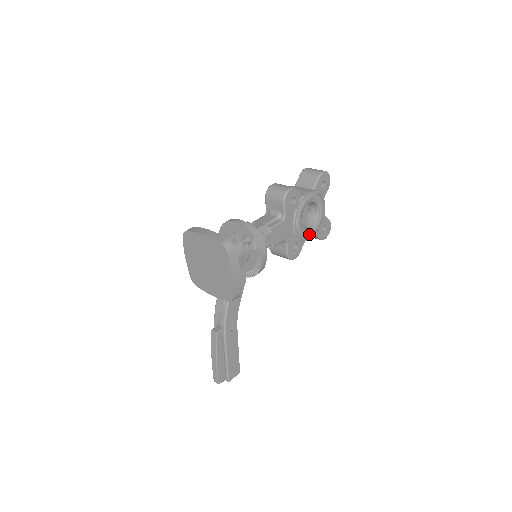
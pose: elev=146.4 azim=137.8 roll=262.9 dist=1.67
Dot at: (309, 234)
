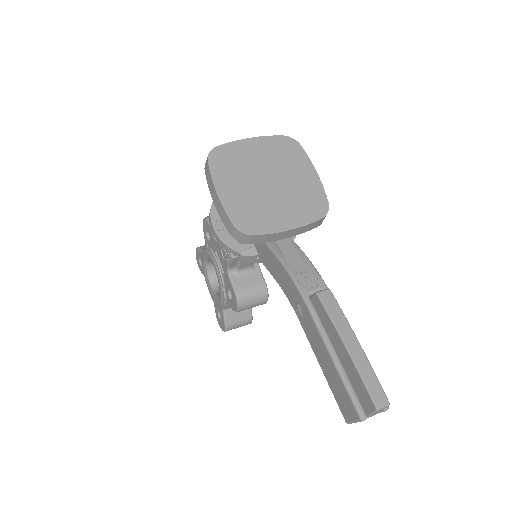
Dot at: occluded
